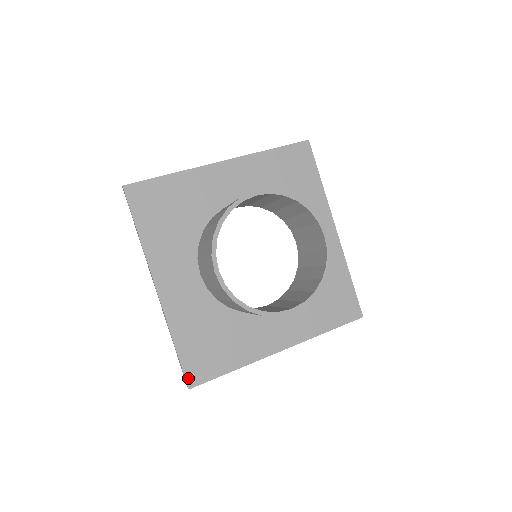
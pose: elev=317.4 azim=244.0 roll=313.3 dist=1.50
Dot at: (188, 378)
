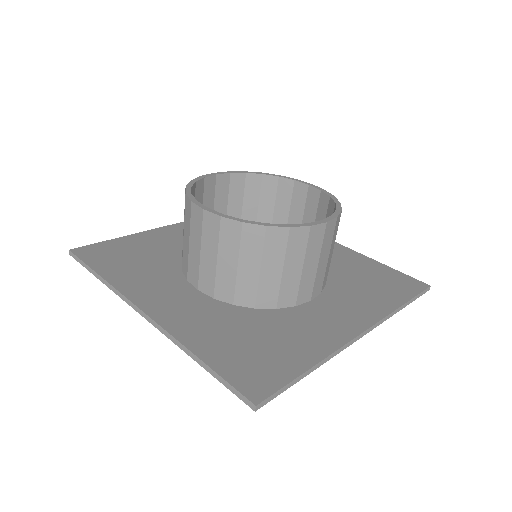
Dot at: (245, 391)
